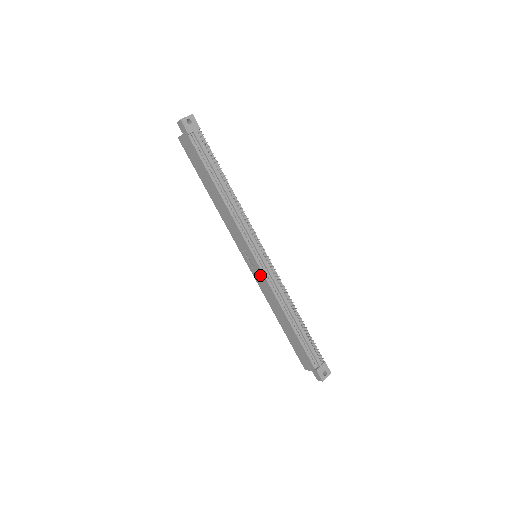
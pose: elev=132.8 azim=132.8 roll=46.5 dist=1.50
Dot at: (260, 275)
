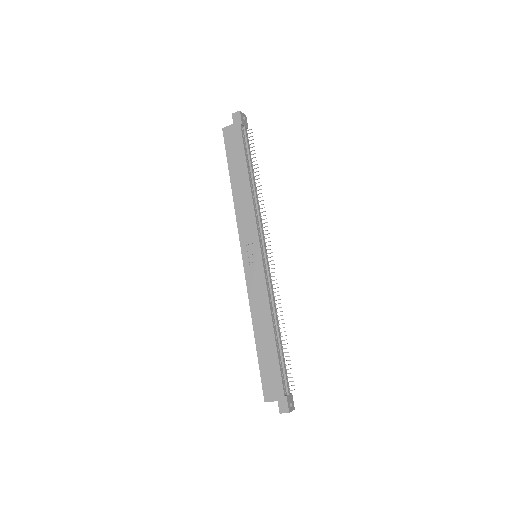
Dot at: (258, 273)
